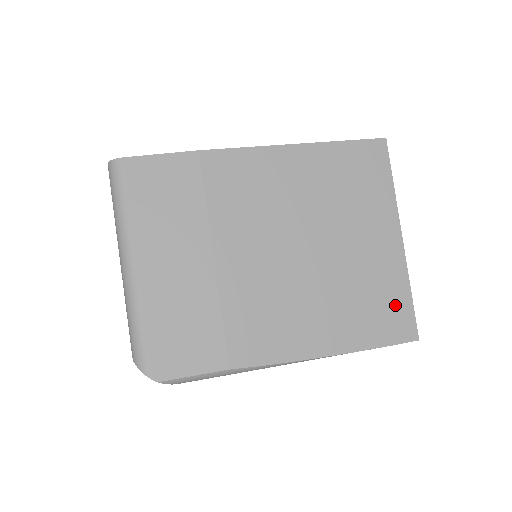
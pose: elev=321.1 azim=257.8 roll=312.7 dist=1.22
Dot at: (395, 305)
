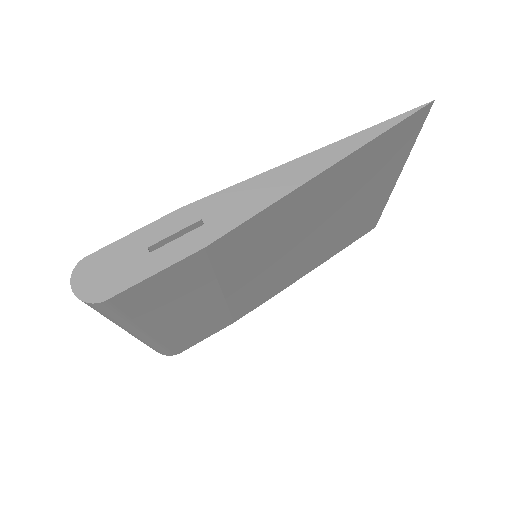
Dot at: (368, 222)
